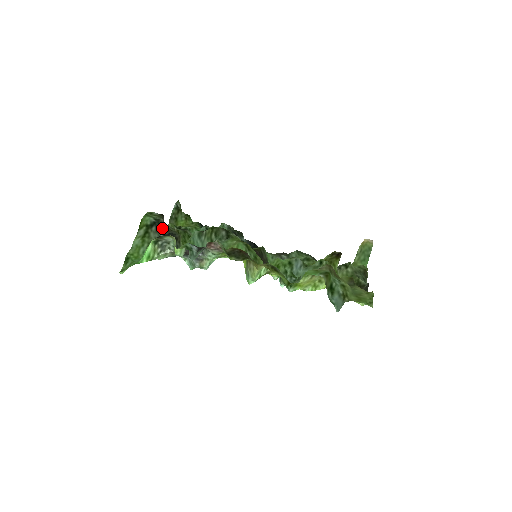
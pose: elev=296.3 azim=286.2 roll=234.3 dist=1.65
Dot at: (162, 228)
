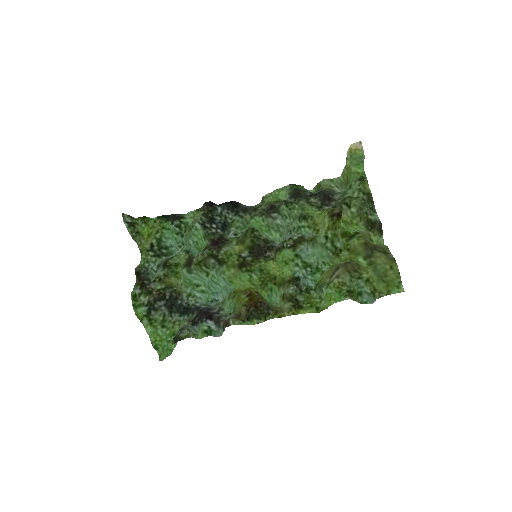
Dot at: (156, 301)
